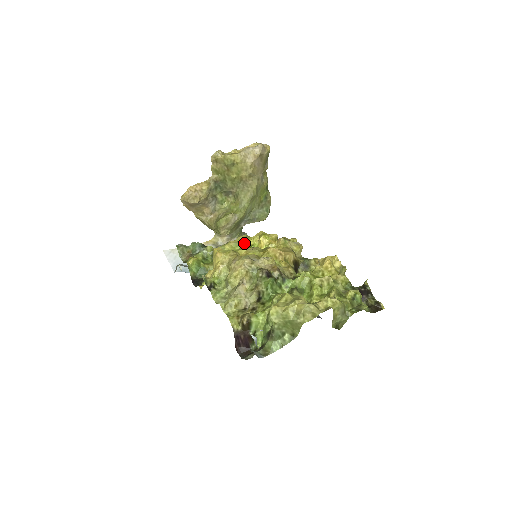
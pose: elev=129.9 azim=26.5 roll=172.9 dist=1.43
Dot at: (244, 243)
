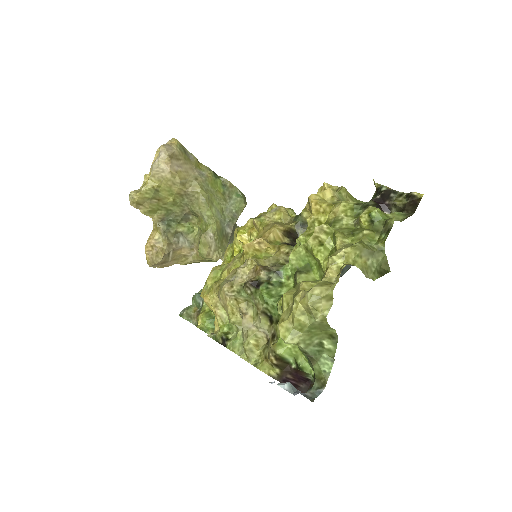
Dot at: (232, 256)
